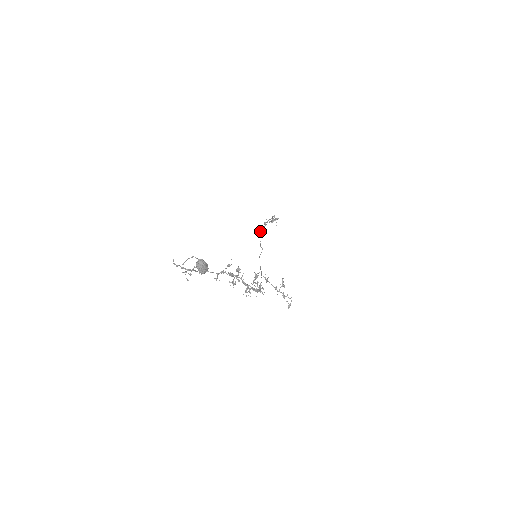
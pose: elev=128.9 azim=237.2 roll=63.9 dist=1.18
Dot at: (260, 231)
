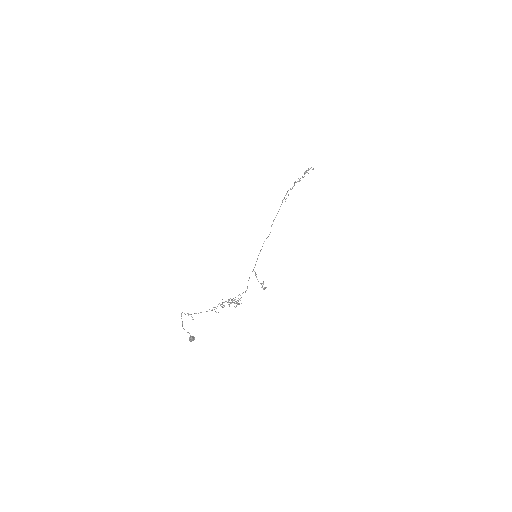
Dot at: occluded
